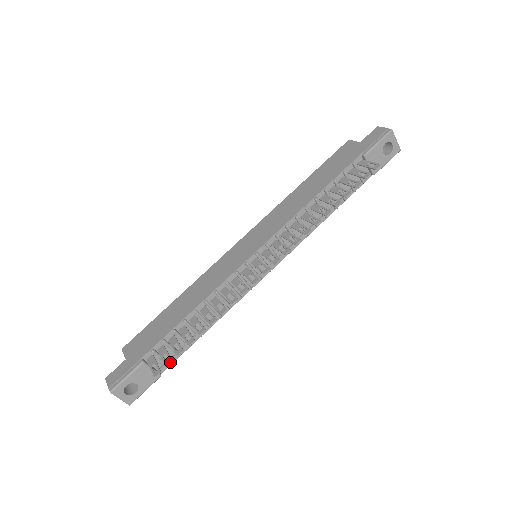
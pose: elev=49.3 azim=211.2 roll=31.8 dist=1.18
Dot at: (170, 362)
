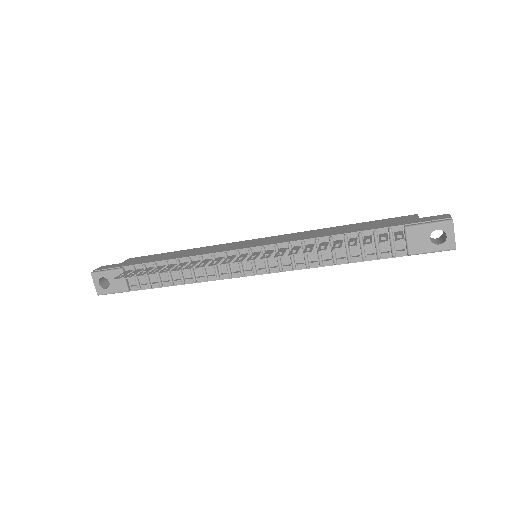
Dot at: (128, 277)
